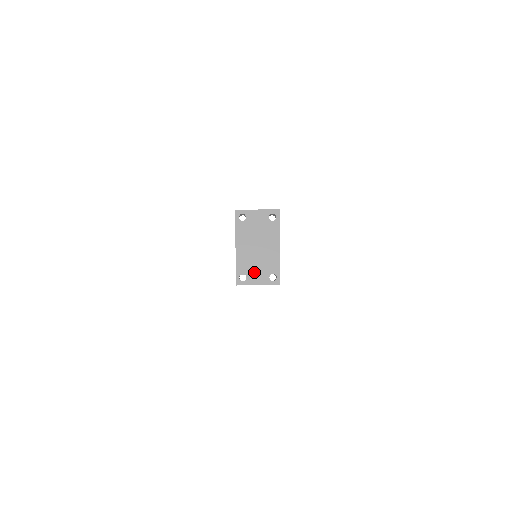
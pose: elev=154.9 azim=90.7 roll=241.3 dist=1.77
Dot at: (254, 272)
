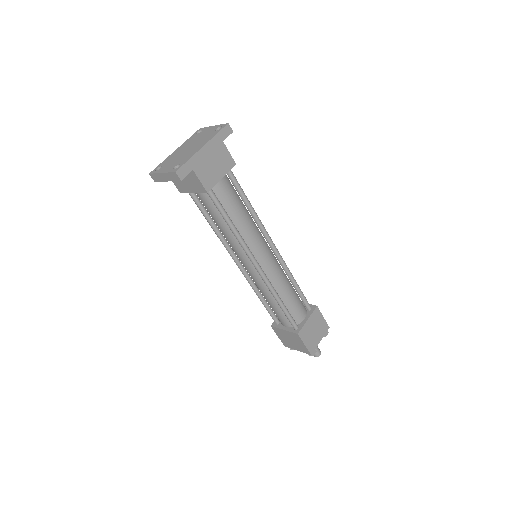
Dot at: (169, 164)
